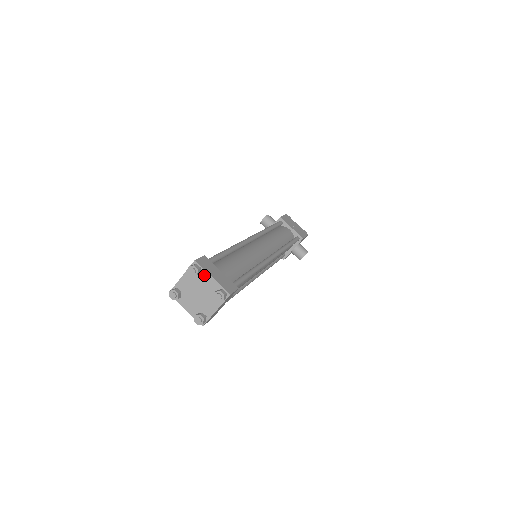
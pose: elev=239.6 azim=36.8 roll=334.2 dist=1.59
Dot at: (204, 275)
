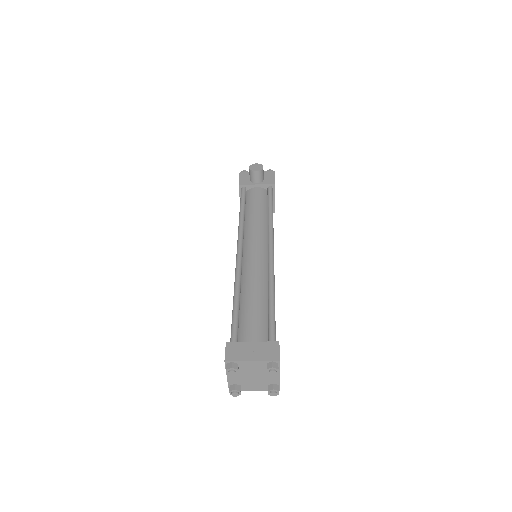
Dot at: occluded
